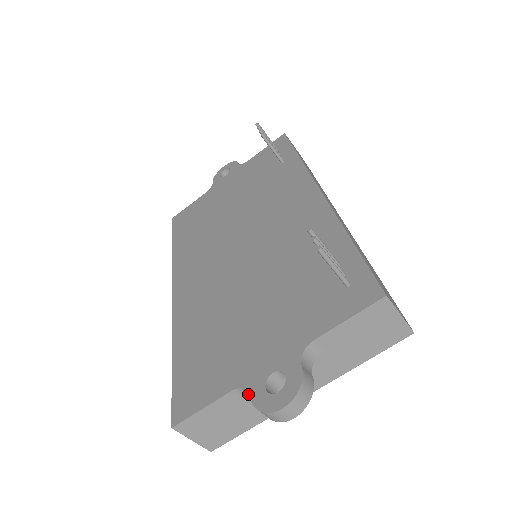
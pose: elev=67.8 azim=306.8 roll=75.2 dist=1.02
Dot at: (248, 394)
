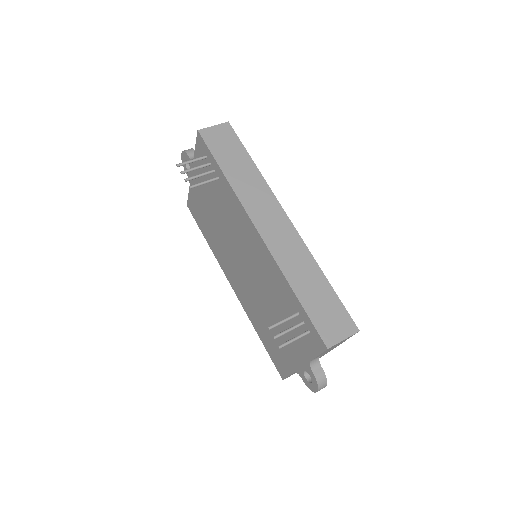
Dot at: occluded
